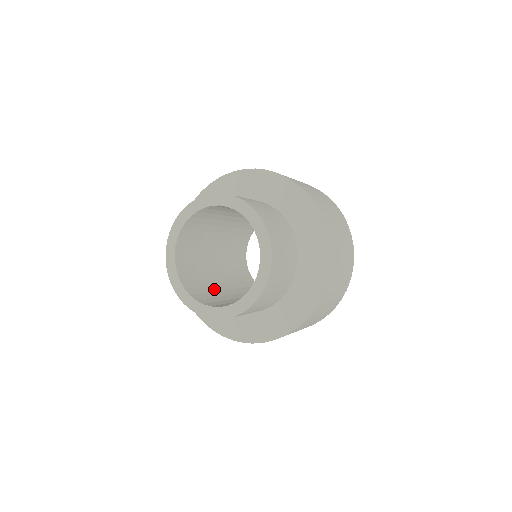
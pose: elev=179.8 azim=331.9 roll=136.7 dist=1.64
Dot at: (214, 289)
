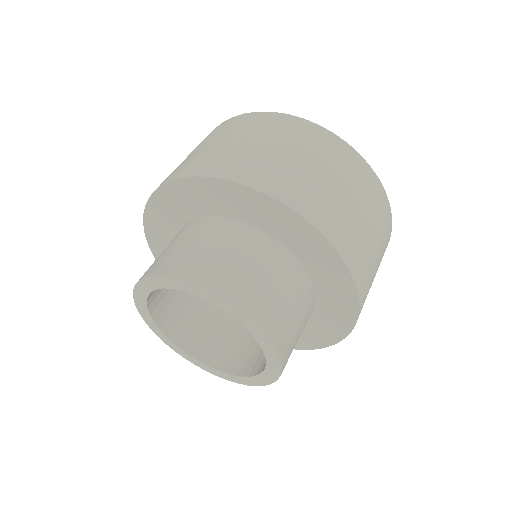
Dot at: occluded
